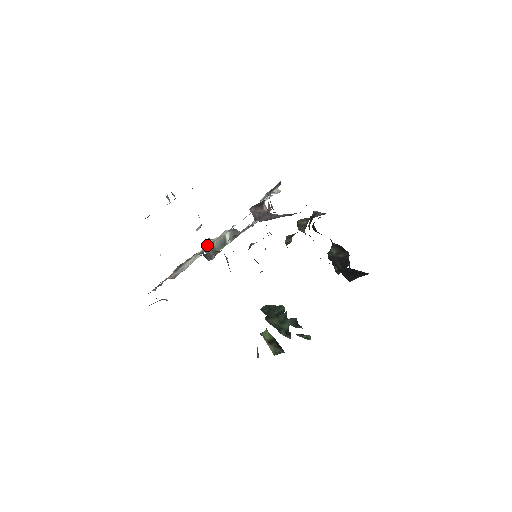
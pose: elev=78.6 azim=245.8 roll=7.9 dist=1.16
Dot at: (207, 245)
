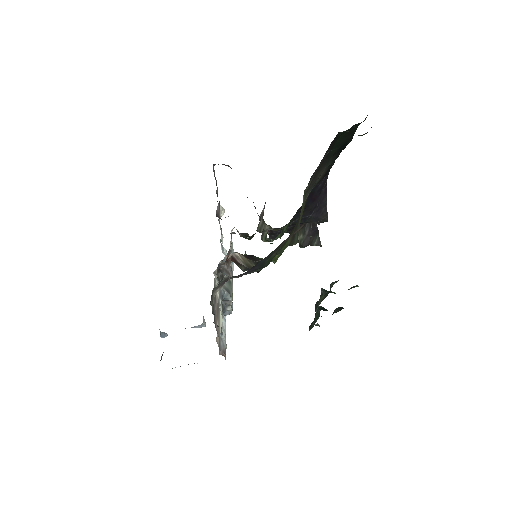
Dot at: (218, 283)
